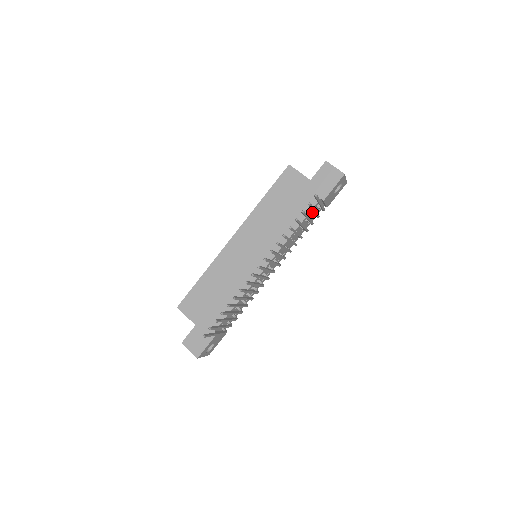
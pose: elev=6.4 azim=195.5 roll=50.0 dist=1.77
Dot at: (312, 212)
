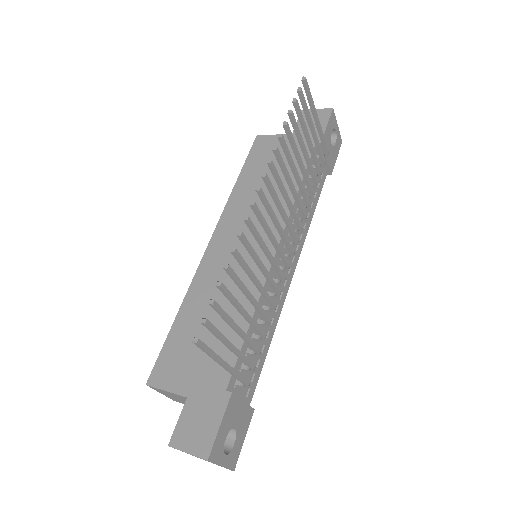
Dot at: occluded
